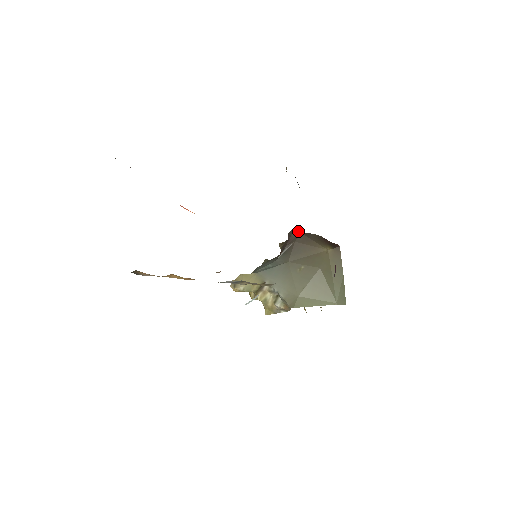
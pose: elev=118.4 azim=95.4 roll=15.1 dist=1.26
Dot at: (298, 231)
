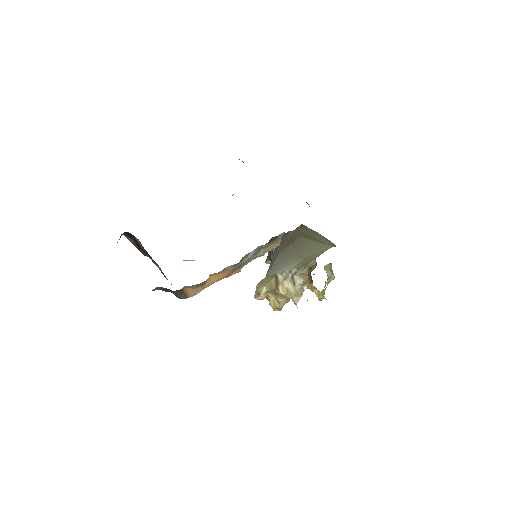
Dot at: occluded
